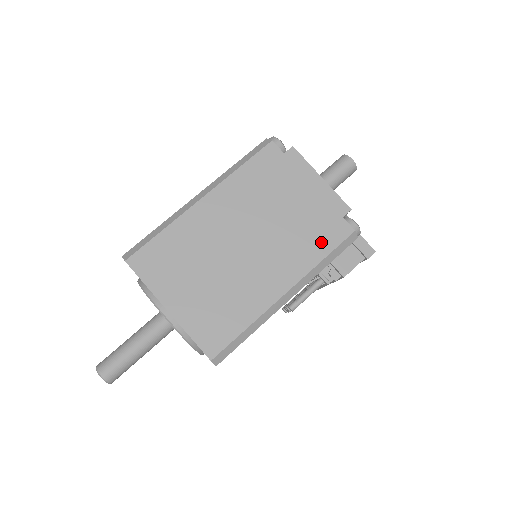
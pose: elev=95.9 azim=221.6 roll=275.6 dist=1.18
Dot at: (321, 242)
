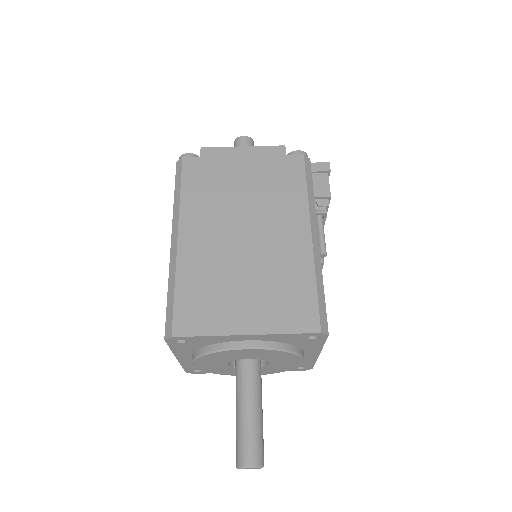
Dot at: (292, 182)
